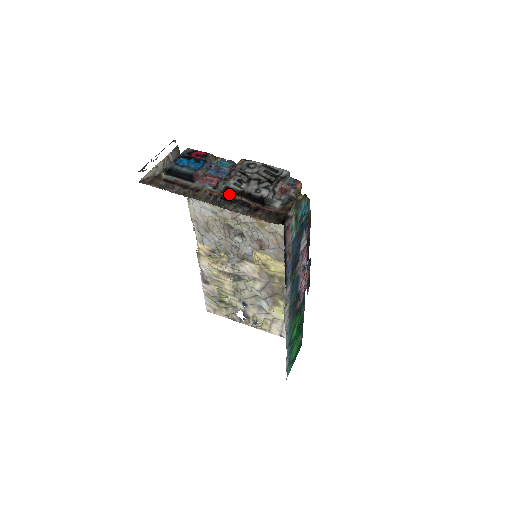
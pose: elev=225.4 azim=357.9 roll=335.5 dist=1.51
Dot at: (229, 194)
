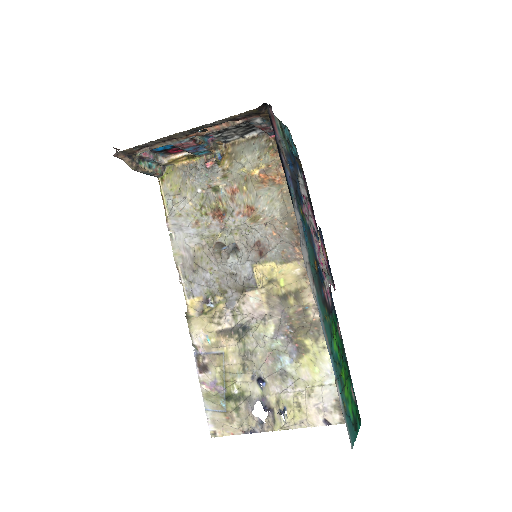
Dot at: occluded
